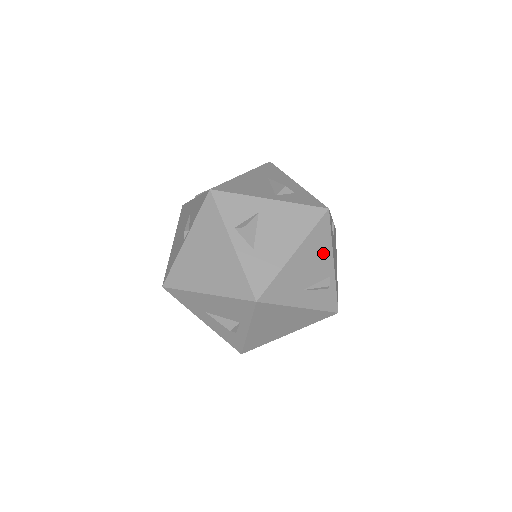
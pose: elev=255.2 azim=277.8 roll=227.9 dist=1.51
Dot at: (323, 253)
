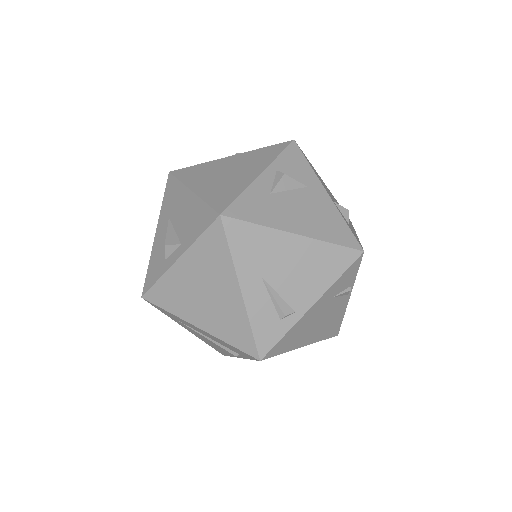
Dot at: (316, 279)
